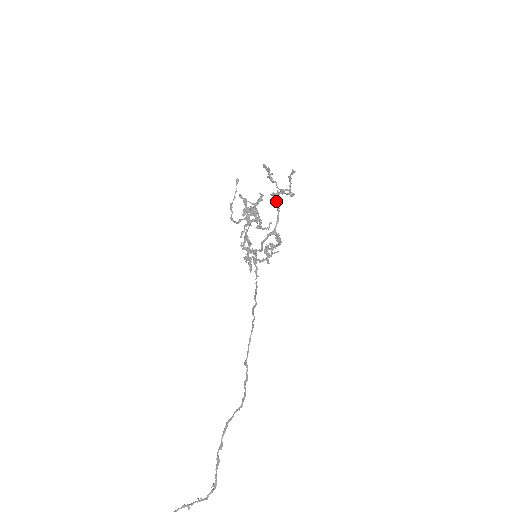
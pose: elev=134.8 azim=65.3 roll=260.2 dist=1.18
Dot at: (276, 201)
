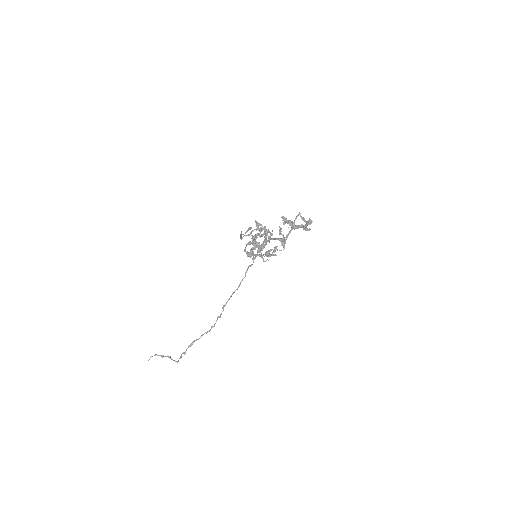
Dot at: (295, 218)
